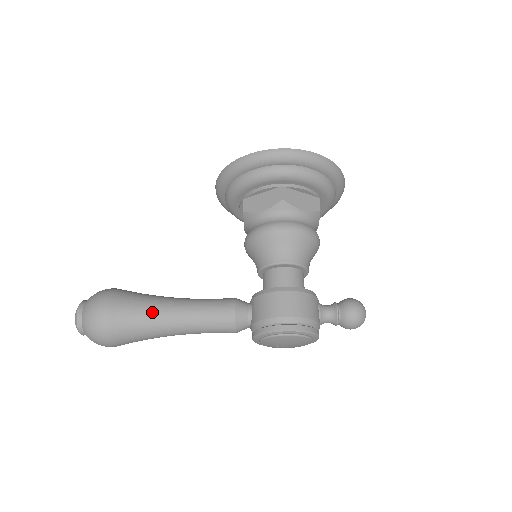
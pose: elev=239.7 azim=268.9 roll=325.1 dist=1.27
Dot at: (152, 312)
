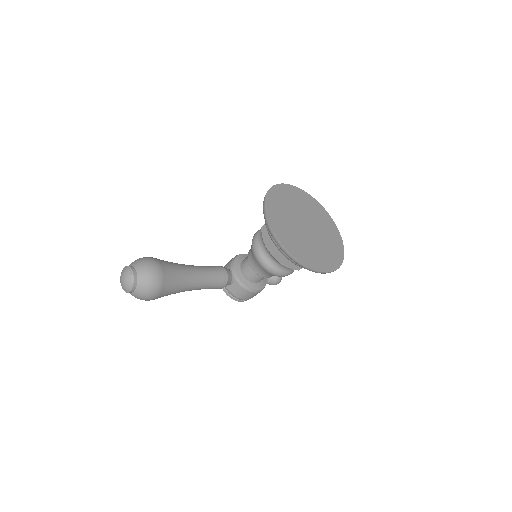
Dot at: (179, 292)
